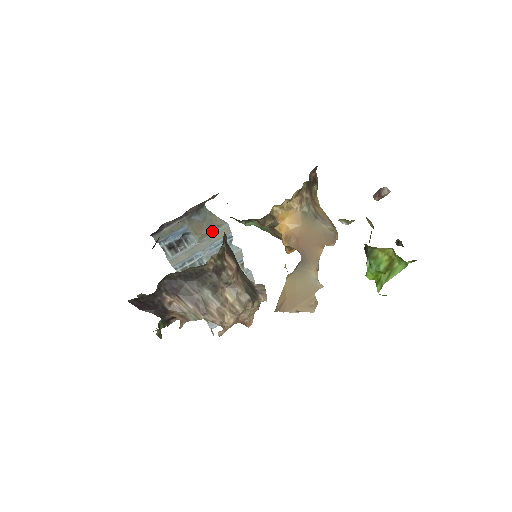
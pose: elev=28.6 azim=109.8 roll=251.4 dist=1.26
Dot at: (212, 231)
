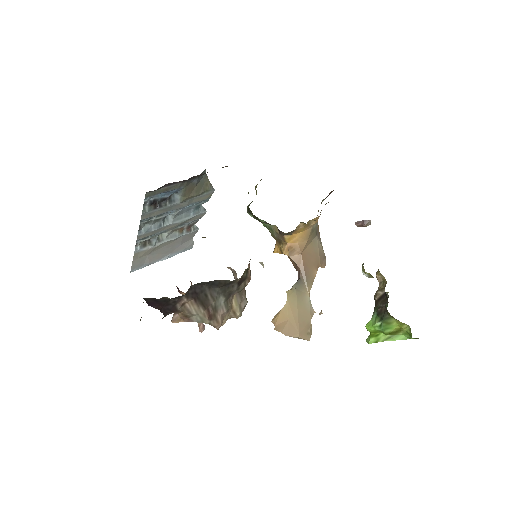
Dot at: (198, 195)
